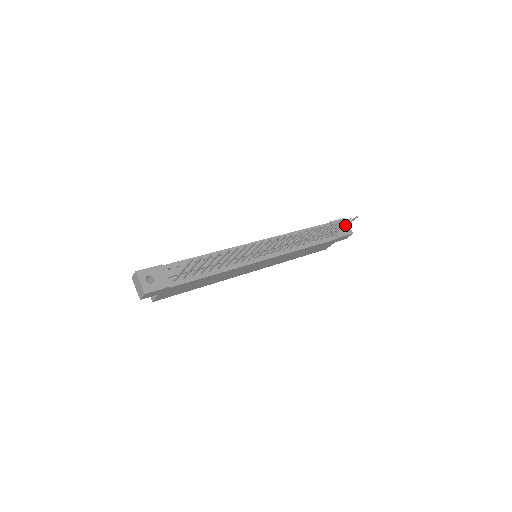
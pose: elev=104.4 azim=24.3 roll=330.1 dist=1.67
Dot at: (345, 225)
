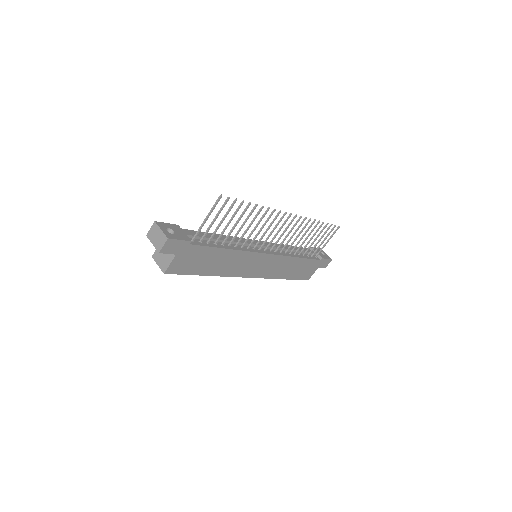
Dot at: (328, 239)
